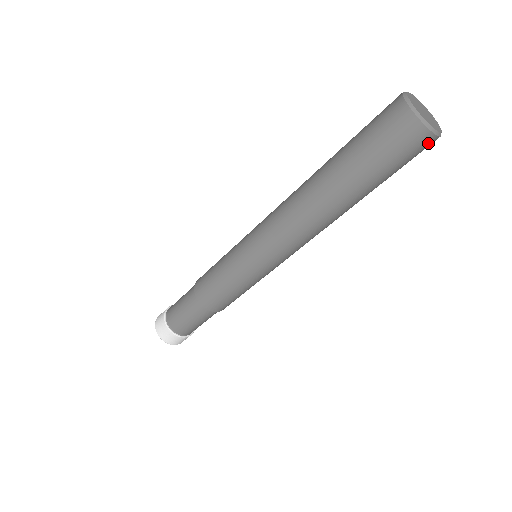
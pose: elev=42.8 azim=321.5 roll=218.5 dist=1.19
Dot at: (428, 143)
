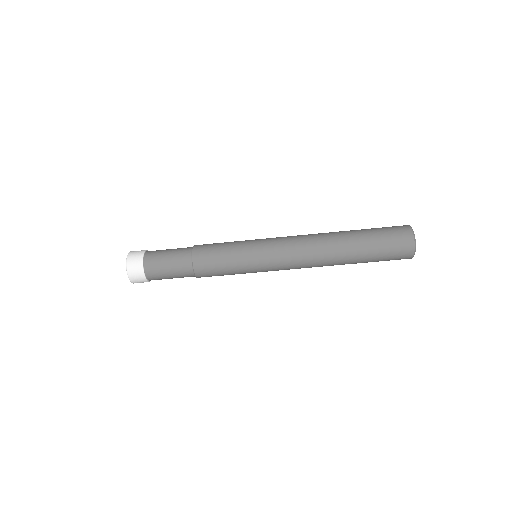
Dot at: occluded
